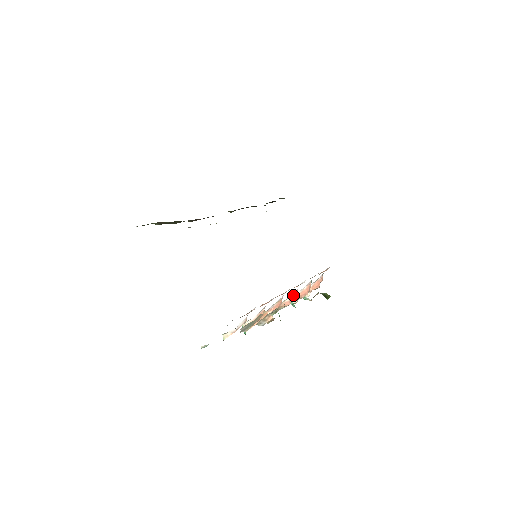
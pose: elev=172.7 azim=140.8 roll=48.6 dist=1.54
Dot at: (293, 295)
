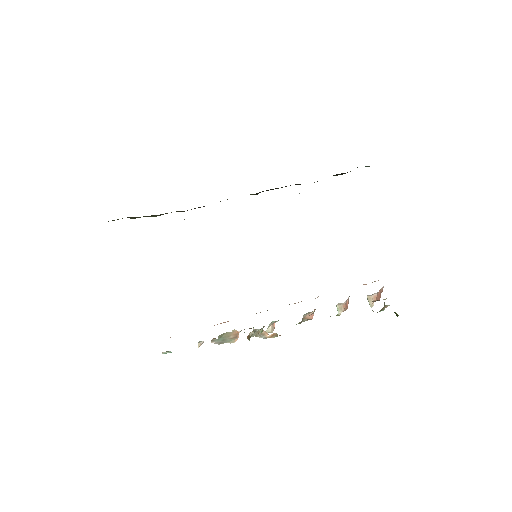
Dot at: occluded
